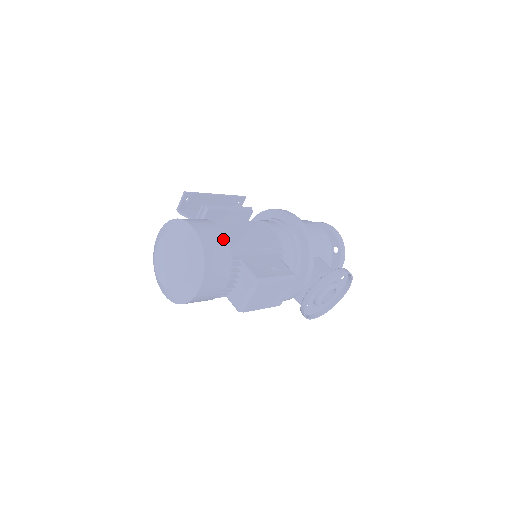
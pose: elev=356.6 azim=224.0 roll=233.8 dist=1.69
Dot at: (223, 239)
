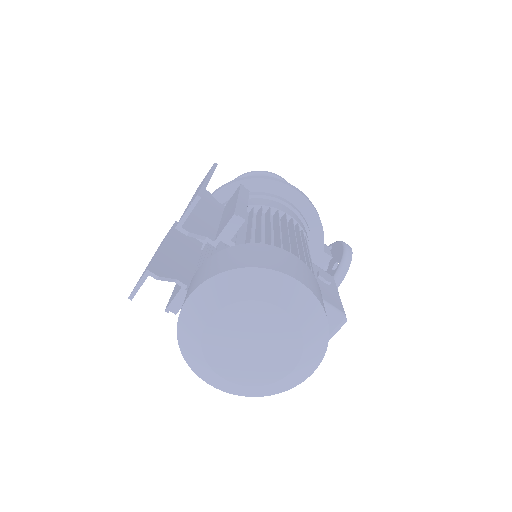
Dot at: (314, 277)
